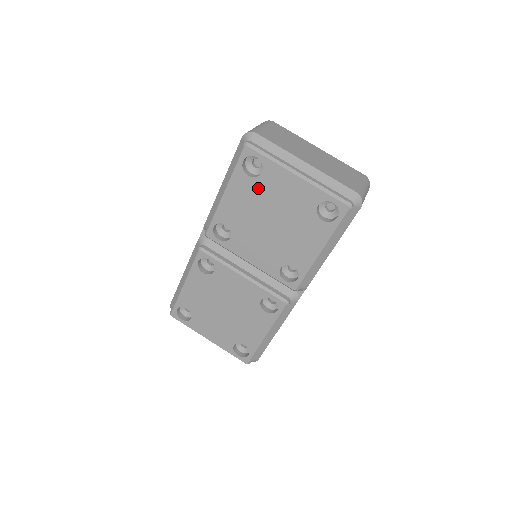
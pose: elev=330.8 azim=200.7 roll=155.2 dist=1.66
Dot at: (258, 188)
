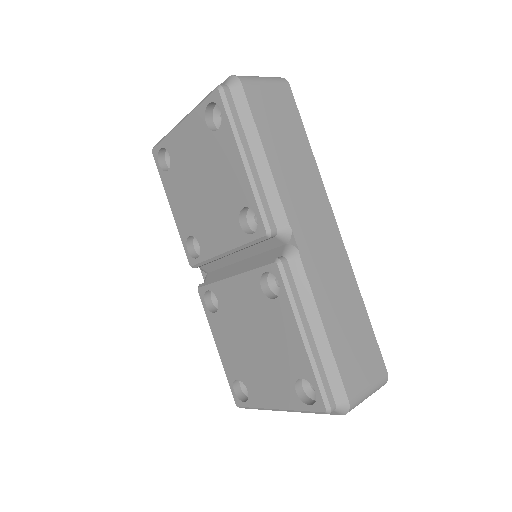
Dot at: (177, 171)
